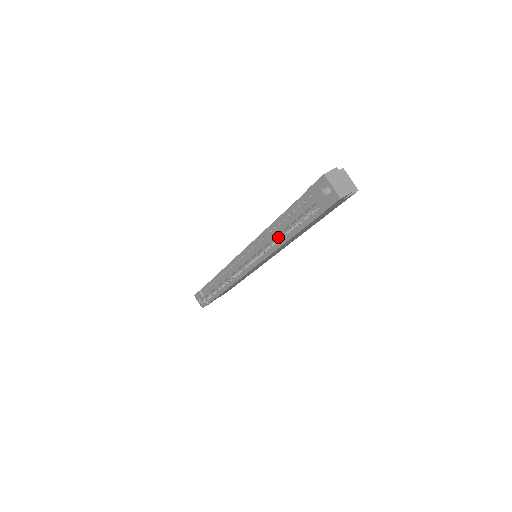
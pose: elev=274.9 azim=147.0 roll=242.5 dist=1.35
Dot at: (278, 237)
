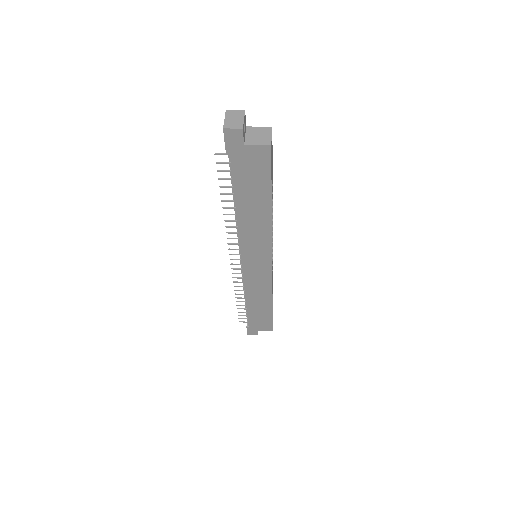
Dot at: occluded
